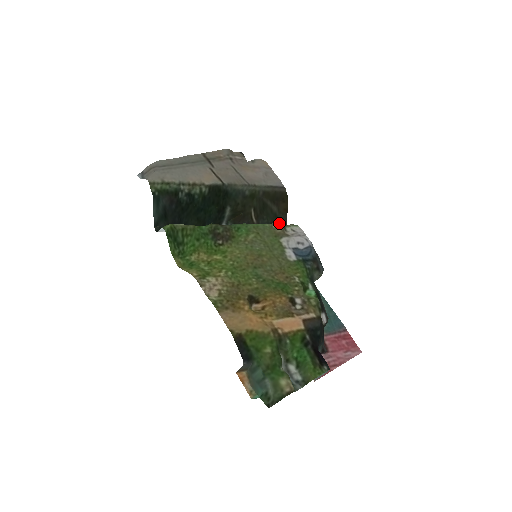
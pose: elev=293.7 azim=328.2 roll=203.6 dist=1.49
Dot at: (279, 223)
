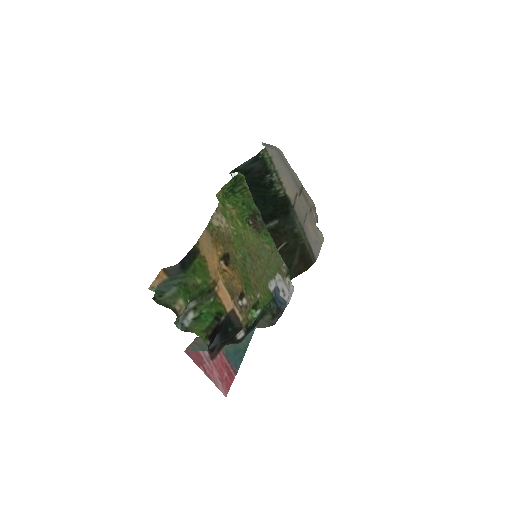
Dot at: (288, 269)
